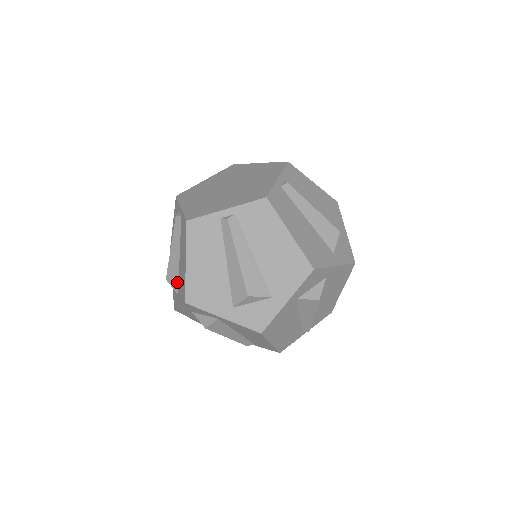
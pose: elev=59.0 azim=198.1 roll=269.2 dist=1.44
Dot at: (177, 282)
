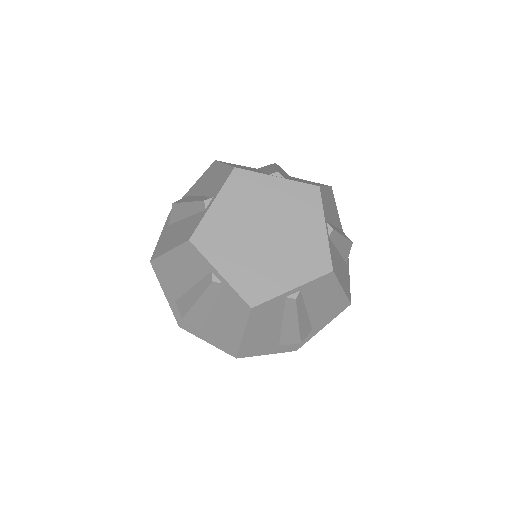
Dot at: (174, 221)
